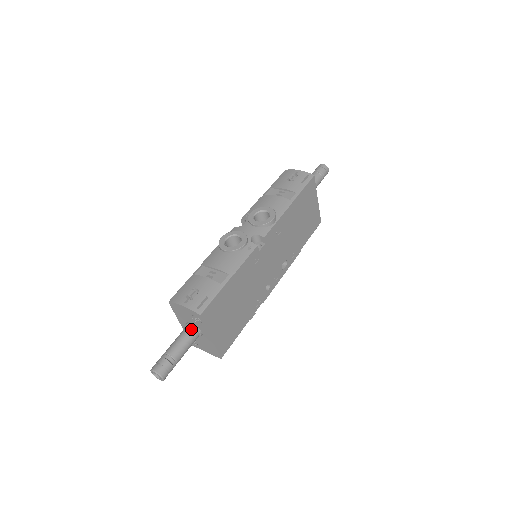
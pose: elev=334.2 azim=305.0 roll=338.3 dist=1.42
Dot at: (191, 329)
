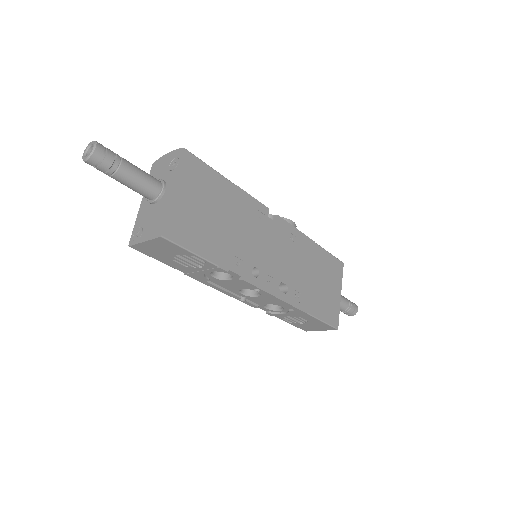
Dot at: occluded
